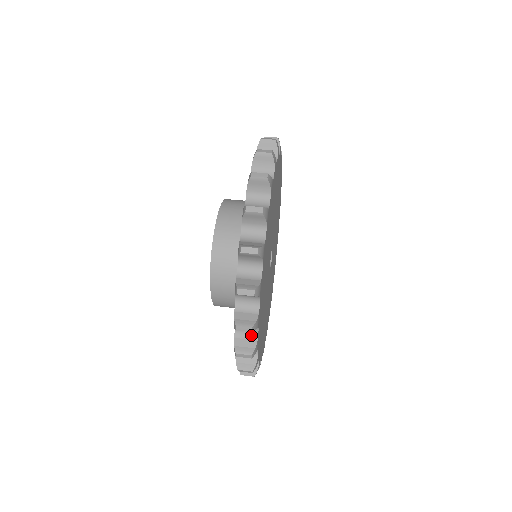
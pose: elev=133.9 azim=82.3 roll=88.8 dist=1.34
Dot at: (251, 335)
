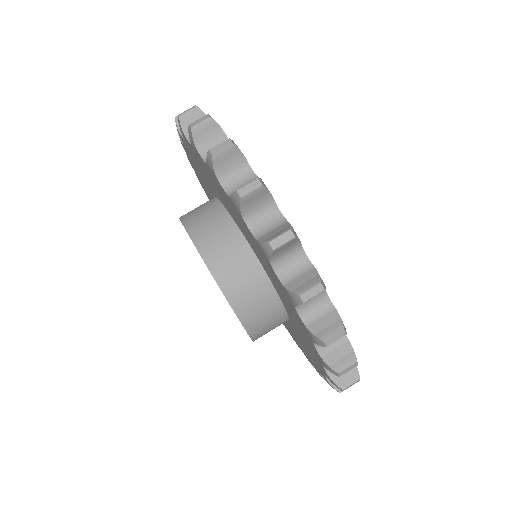
Dot at: occluded
